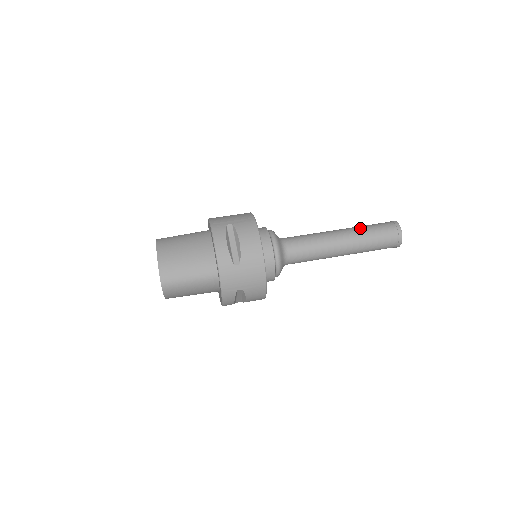
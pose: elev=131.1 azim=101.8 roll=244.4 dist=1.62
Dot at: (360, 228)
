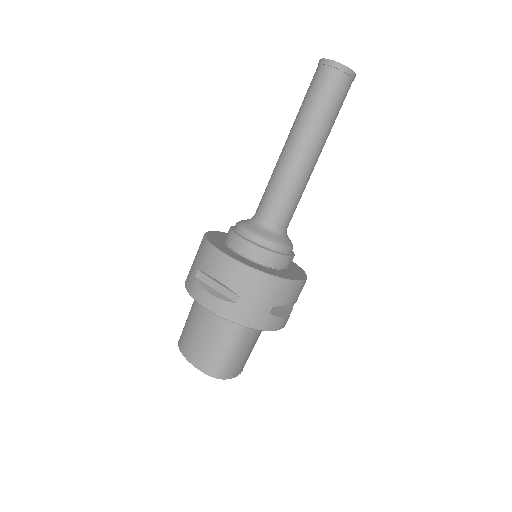
Dot at: (299, 115)
